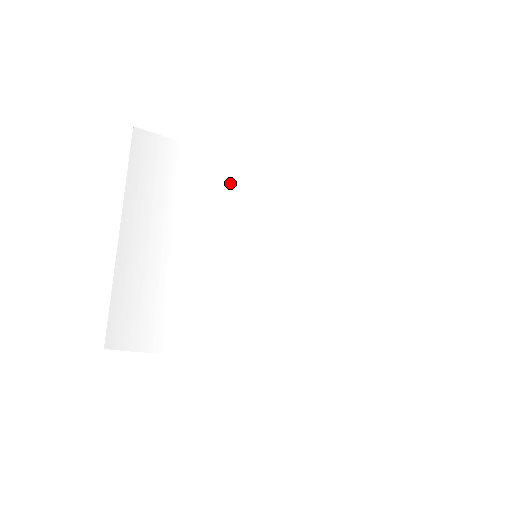
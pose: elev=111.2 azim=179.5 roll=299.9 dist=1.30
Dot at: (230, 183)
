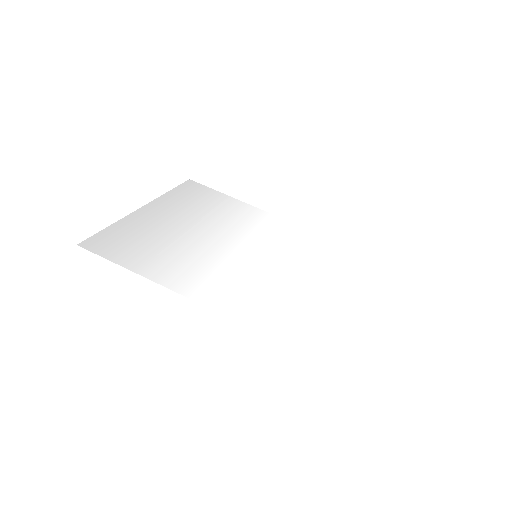
Dot at: (254, 219)
